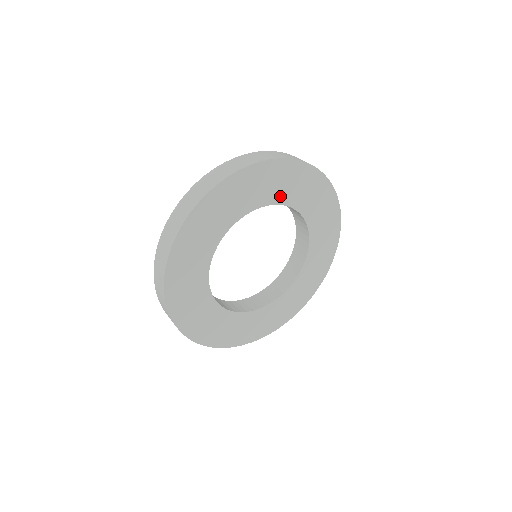
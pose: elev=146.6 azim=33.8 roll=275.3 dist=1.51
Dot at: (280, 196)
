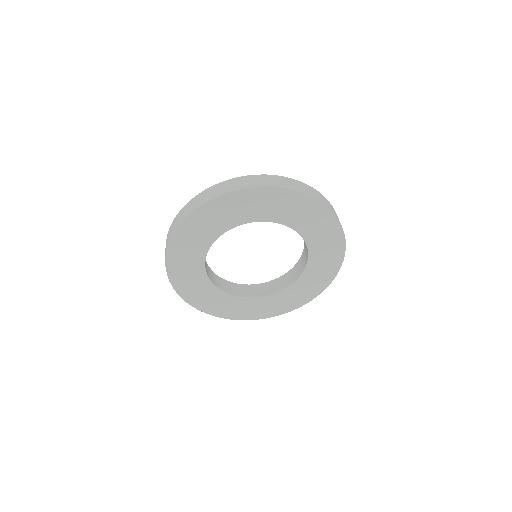
Dot at: (272, 215)
